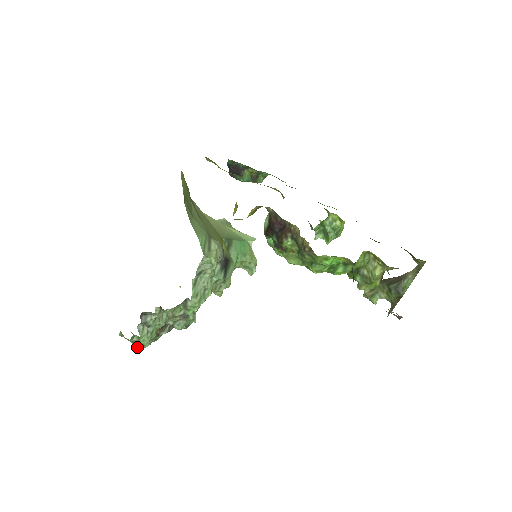
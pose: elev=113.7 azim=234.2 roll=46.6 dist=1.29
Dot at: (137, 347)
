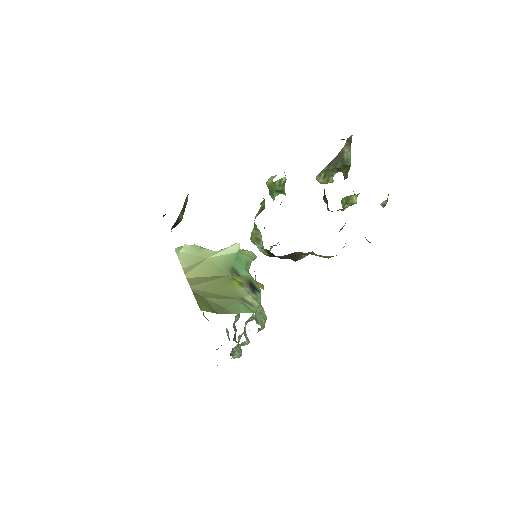
Dot at: occluded
